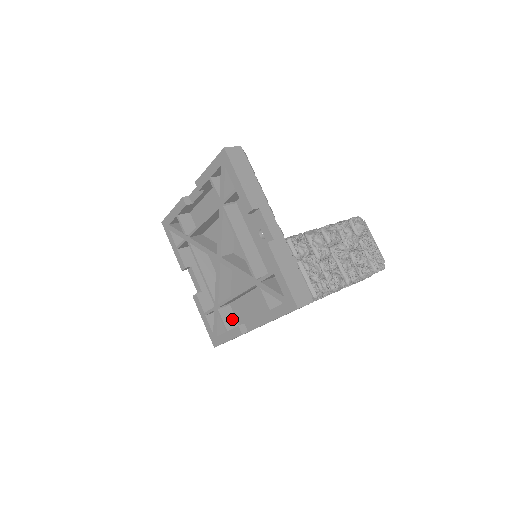
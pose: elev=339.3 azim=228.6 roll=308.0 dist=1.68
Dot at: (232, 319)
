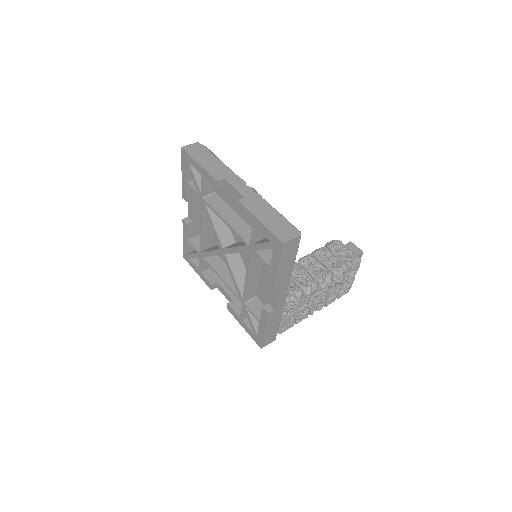
Dot at: occluded
